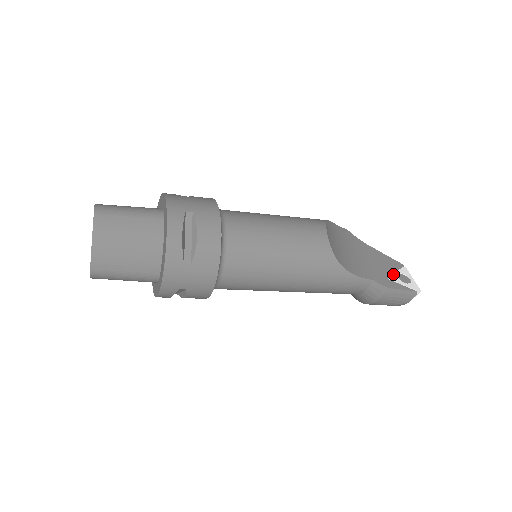
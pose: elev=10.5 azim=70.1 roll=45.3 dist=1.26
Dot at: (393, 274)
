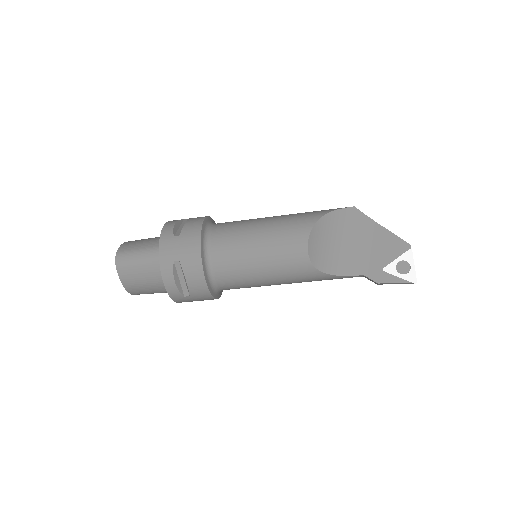
Dot at: (391, 263)
